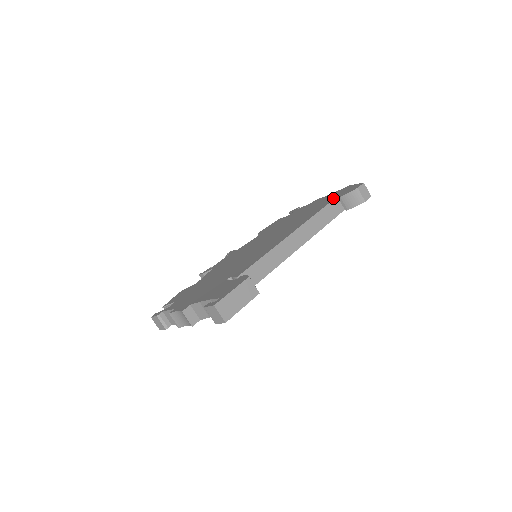
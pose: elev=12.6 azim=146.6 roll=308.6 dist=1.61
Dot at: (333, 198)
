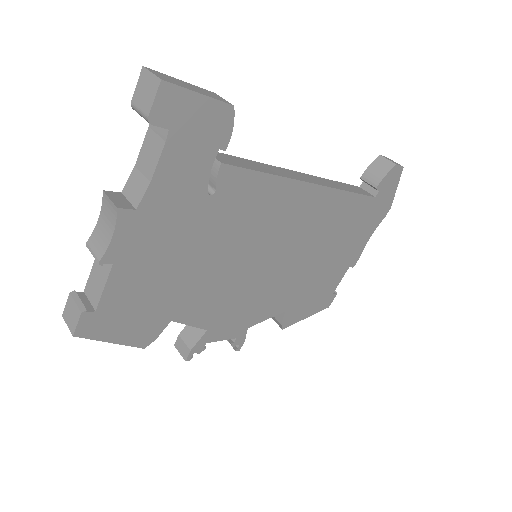
Dot at: occluded
